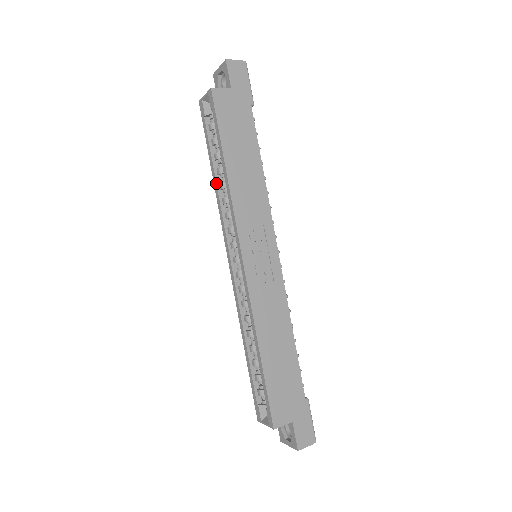
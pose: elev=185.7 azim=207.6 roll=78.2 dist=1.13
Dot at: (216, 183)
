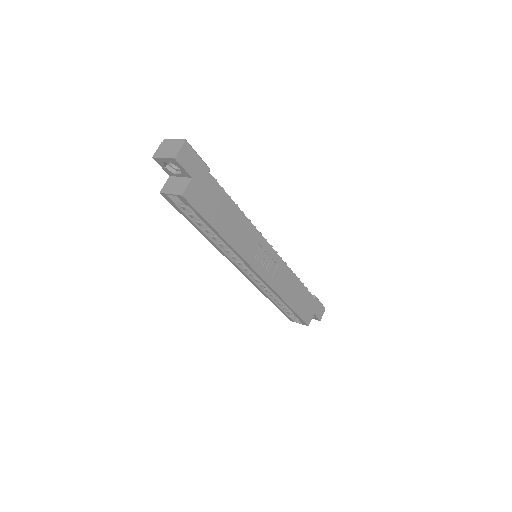
Dot at: (209, 239)
